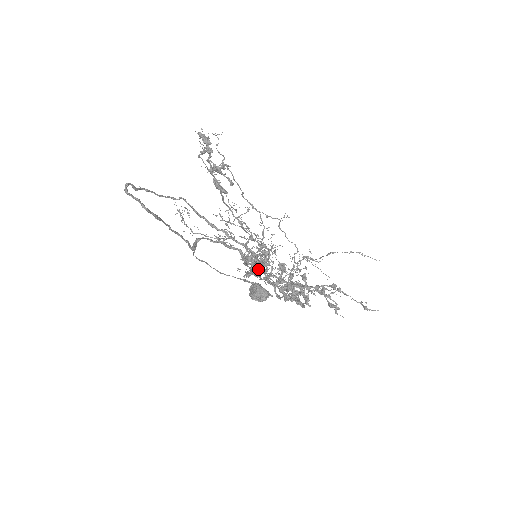
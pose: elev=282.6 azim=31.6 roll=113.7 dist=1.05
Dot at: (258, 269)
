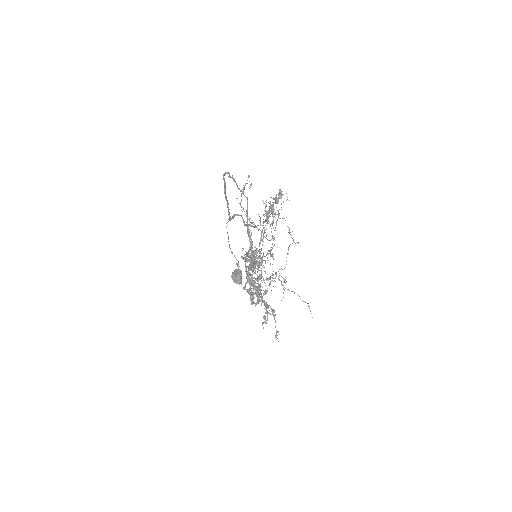
Dot at: (248, 267)
